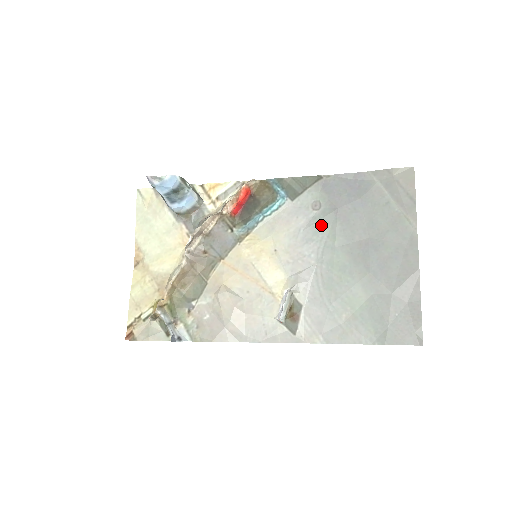
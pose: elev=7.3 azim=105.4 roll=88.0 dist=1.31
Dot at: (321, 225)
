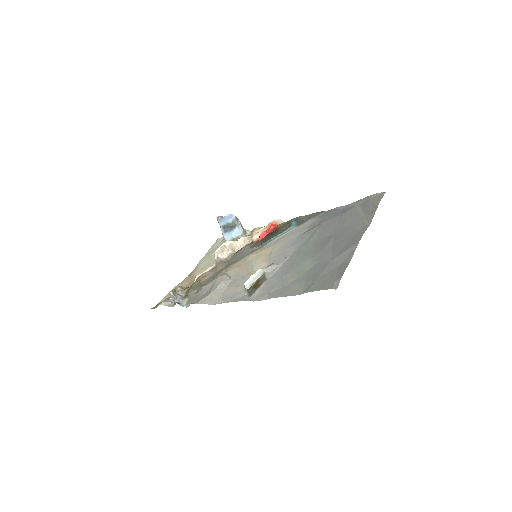
Dot at: (307, 234)
